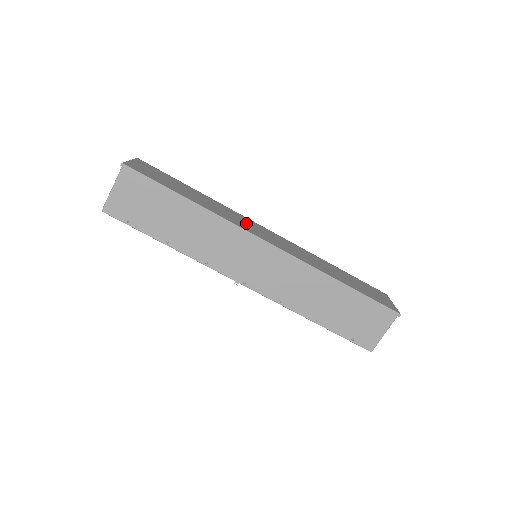
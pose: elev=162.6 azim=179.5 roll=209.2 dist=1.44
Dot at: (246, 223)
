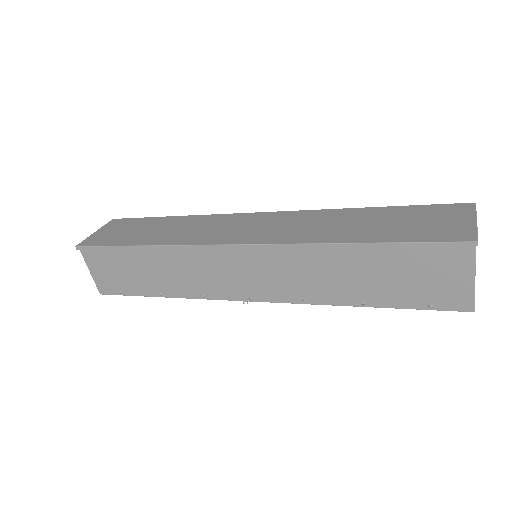
Dot at: (220, 228)
